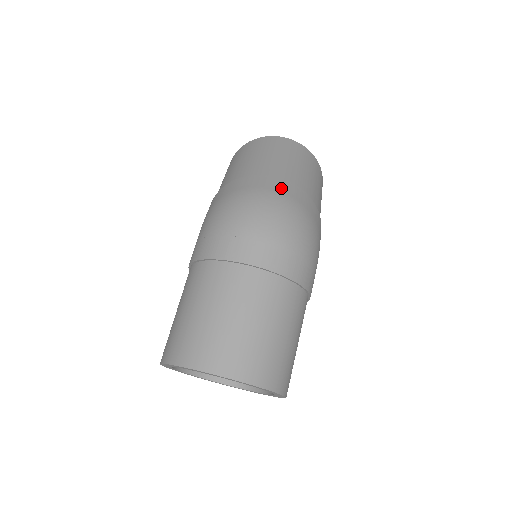
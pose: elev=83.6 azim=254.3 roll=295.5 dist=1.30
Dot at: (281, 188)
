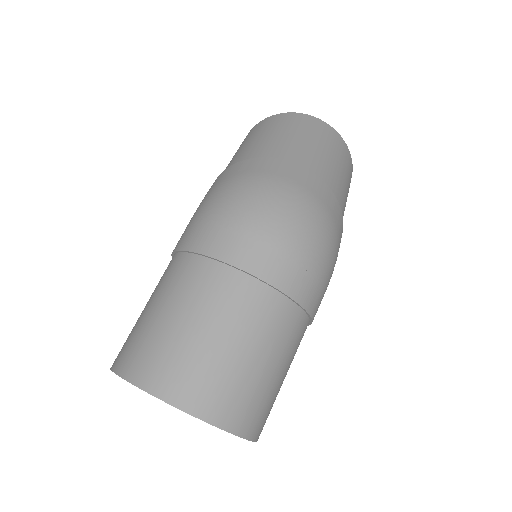
Dot at: (307, 183)
